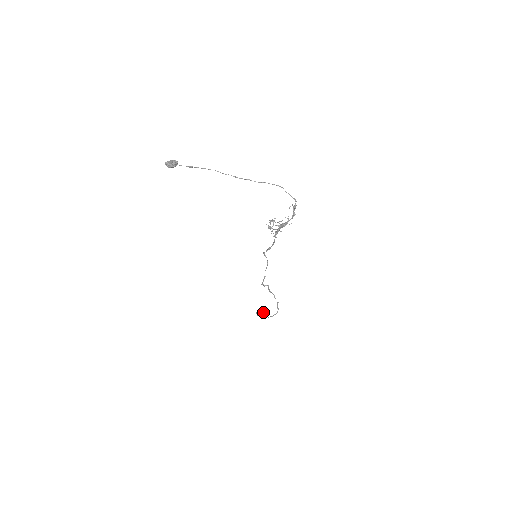
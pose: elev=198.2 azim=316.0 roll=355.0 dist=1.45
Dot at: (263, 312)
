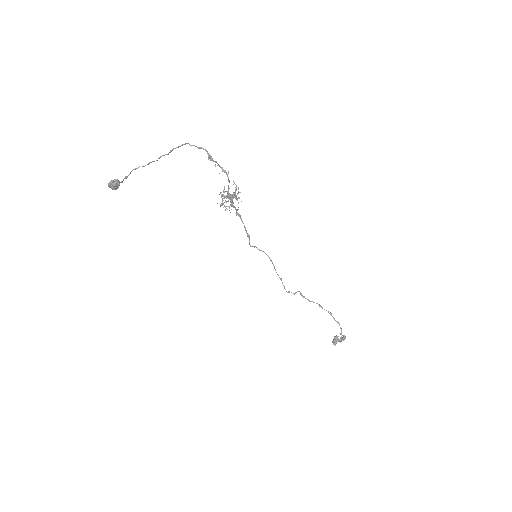
Dot at: occluded
